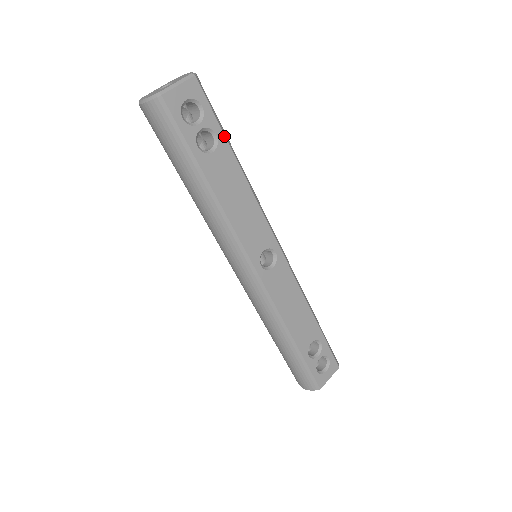
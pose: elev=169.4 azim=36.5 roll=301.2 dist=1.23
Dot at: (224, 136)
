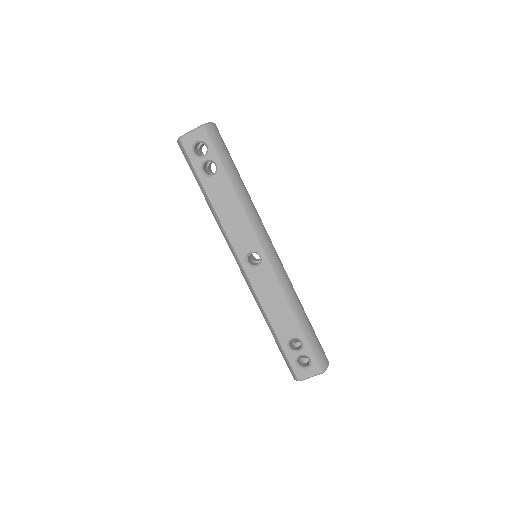
Dot at: (223, 166)
